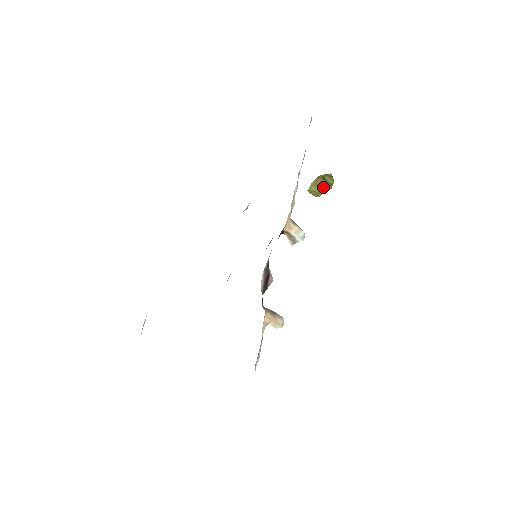
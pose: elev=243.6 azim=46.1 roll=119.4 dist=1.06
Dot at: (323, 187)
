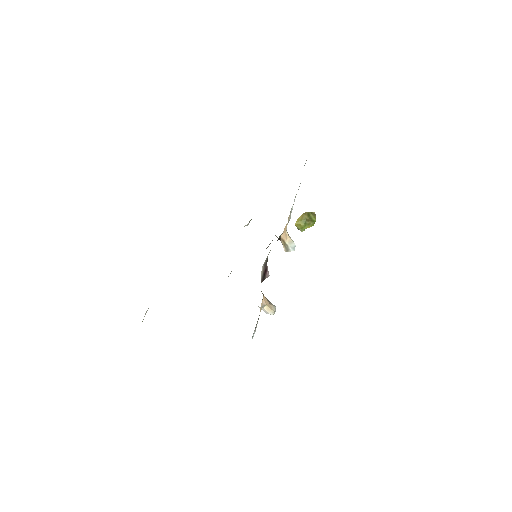
Dot at: (307, 223)
